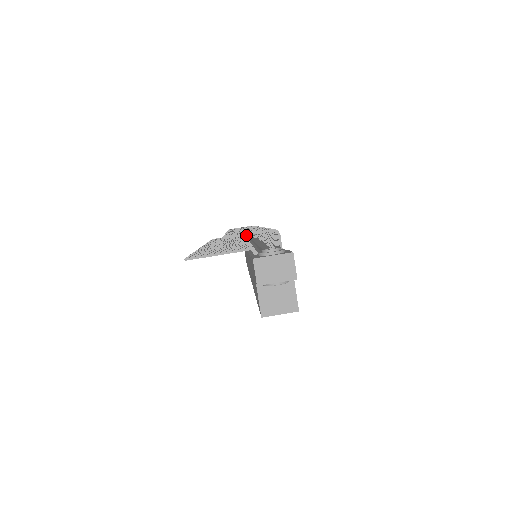
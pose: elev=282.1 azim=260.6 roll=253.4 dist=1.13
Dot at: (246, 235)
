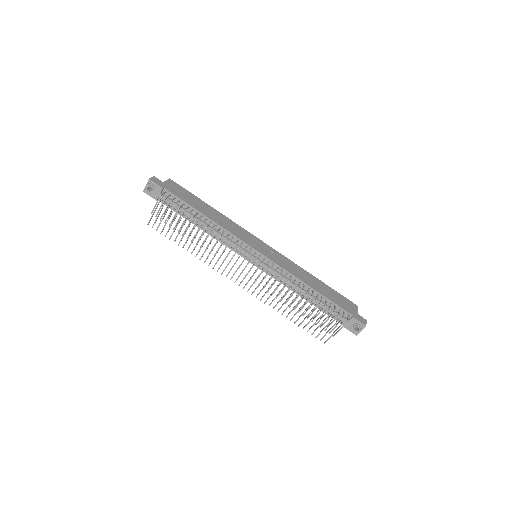
Dot at: occluded
